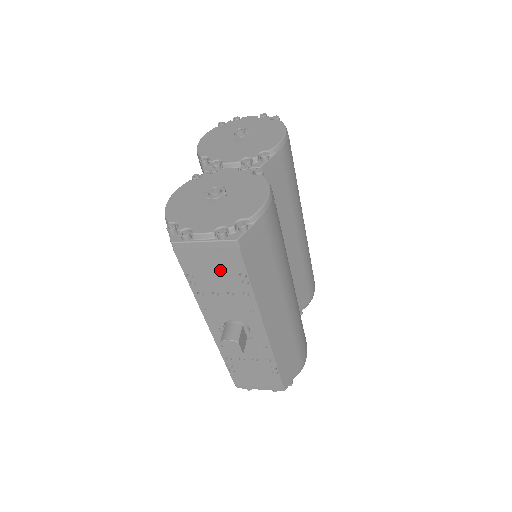
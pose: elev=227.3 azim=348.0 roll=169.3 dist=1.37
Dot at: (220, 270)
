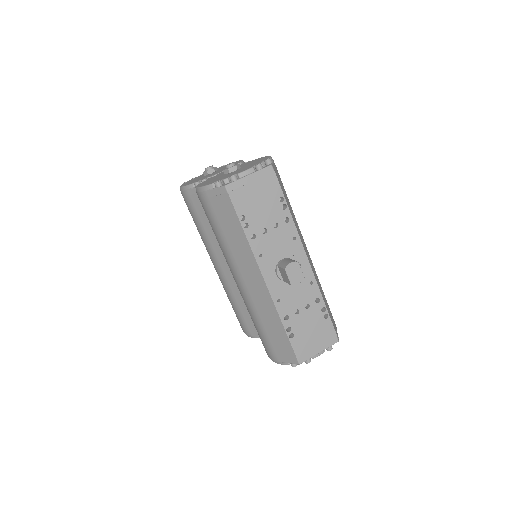
Dot at: (264, 201)
